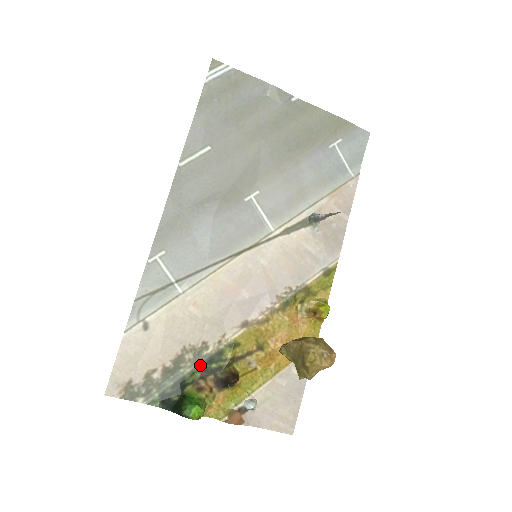
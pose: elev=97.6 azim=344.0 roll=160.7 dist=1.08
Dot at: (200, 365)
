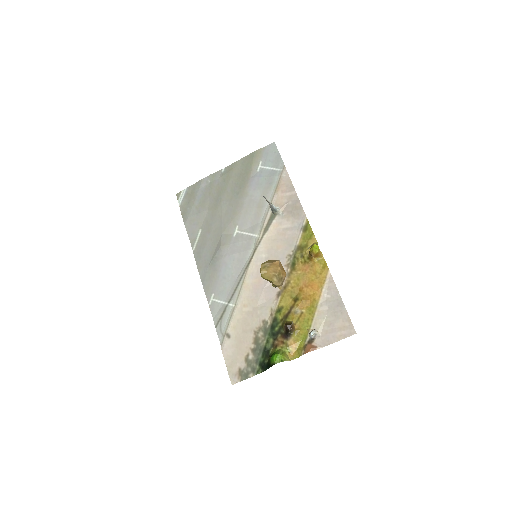
Dot at: (269, 334)
